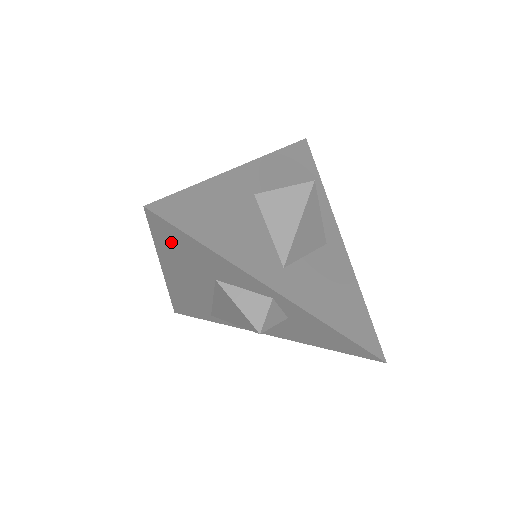
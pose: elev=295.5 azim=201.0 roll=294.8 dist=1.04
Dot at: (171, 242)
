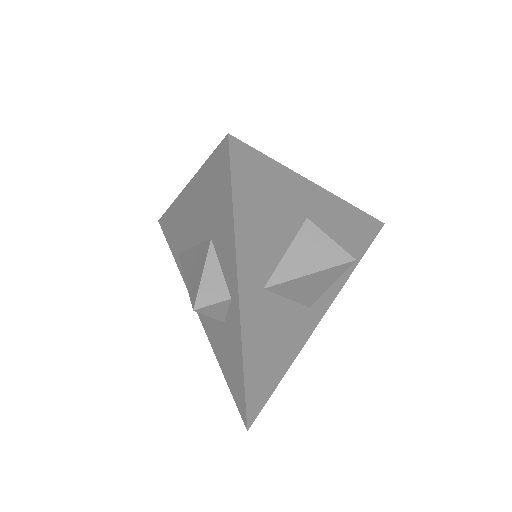
Dot at: (215, 178)
